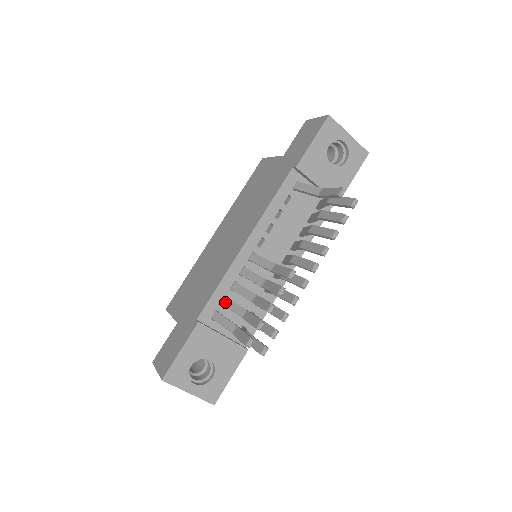
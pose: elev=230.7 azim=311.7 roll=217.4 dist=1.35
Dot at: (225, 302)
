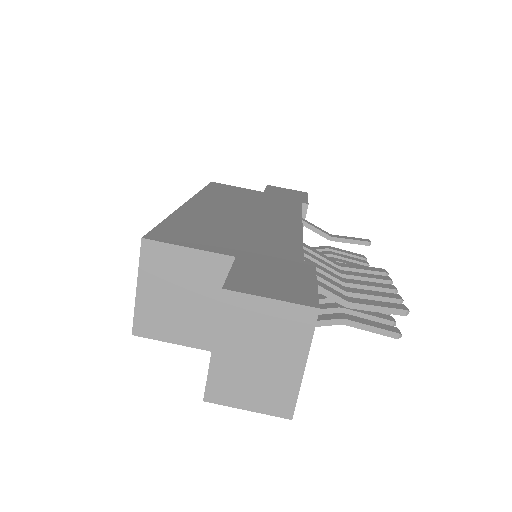
Dot at: occluded
